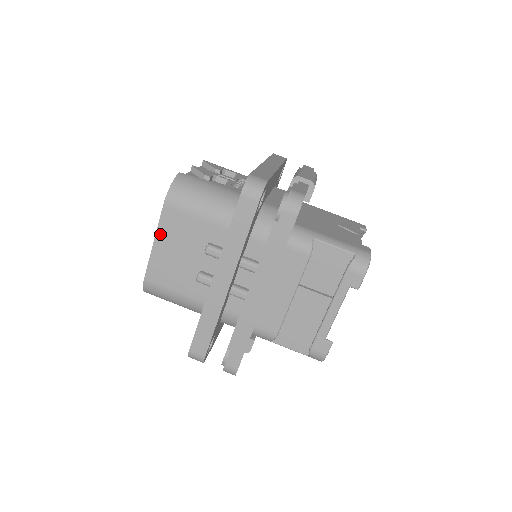
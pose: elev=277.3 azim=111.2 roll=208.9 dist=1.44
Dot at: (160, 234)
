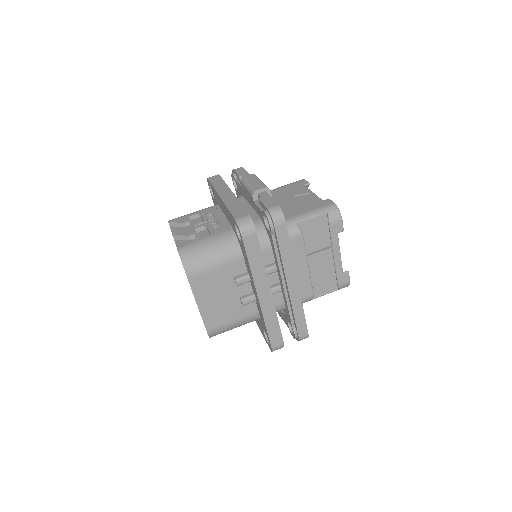
Dot at: (198, 298)
